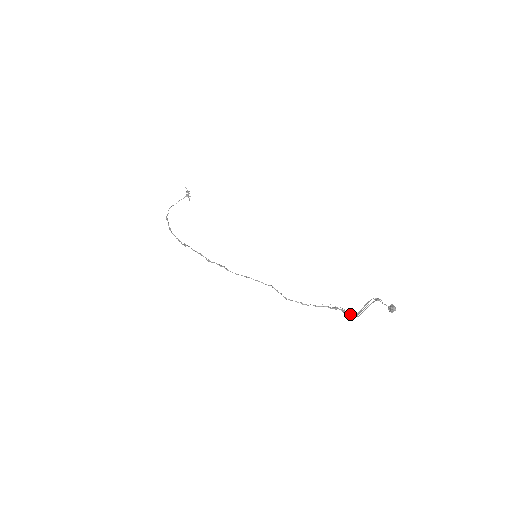
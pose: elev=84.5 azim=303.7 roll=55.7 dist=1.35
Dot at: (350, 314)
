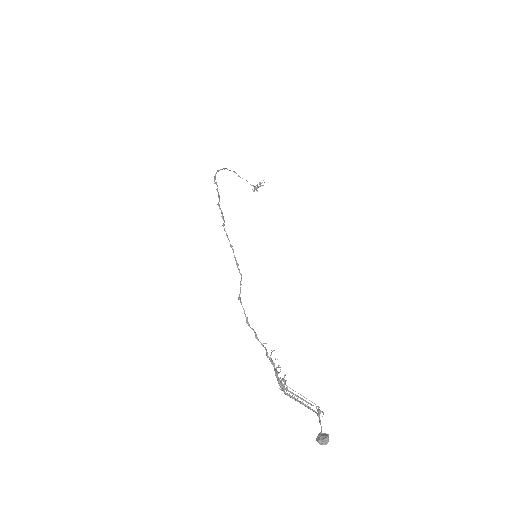
Dot at: (282, 379)
